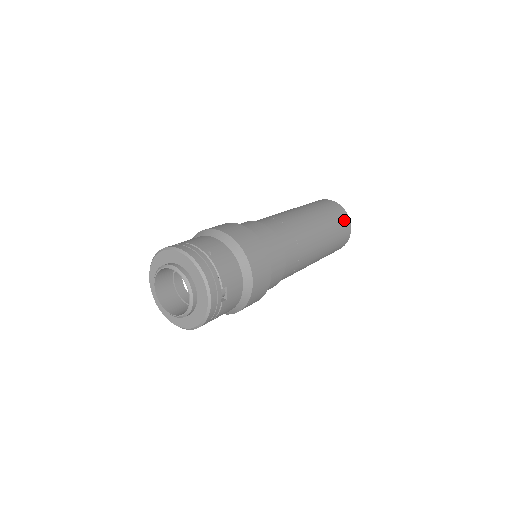
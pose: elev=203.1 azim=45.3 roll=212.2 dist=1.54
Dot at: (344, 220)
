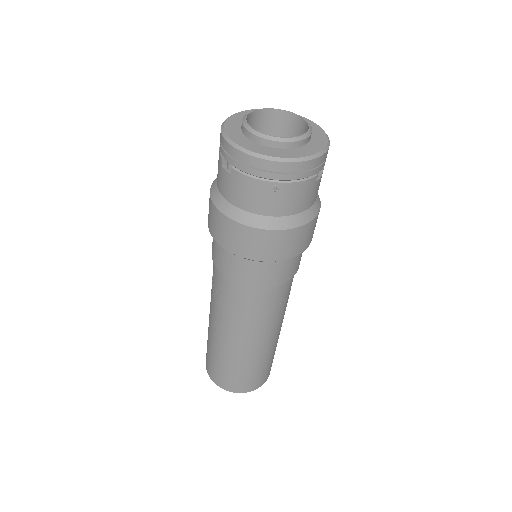
Dot at: occluded
